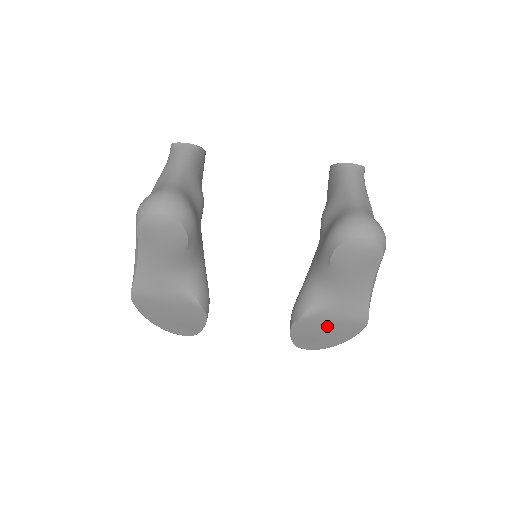
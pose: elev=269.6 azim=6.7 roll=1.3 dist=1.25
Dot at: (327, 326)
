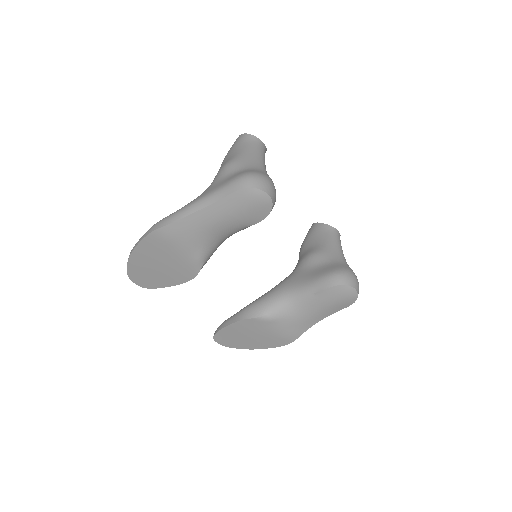
Dot at: (263, 333)
